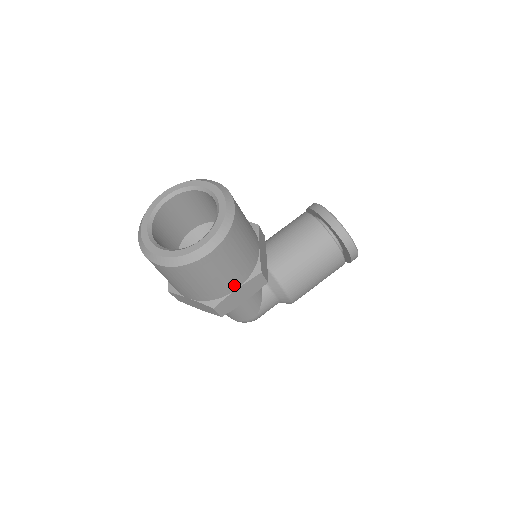
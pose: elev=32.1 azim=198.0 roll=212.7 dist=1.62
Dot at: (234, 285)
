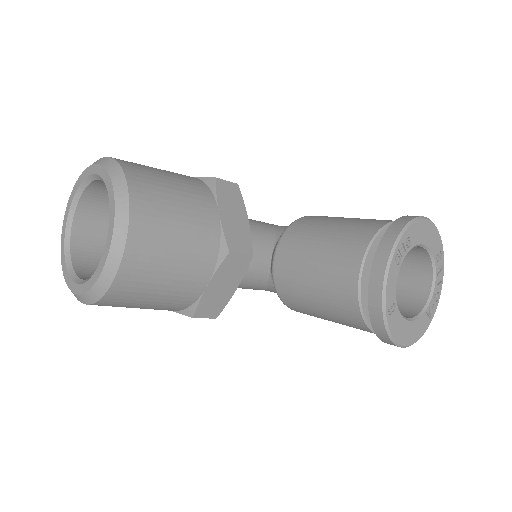
Dot at: occluded
